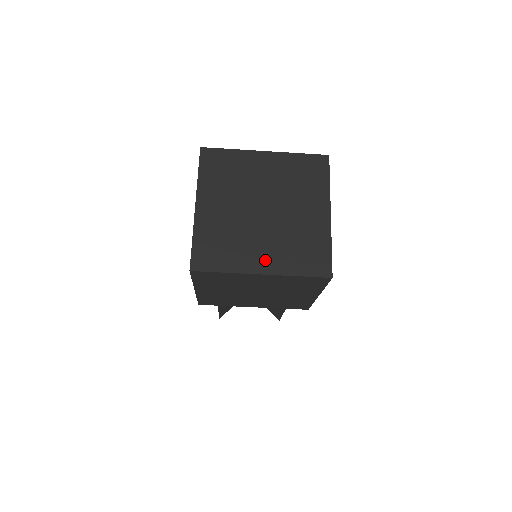
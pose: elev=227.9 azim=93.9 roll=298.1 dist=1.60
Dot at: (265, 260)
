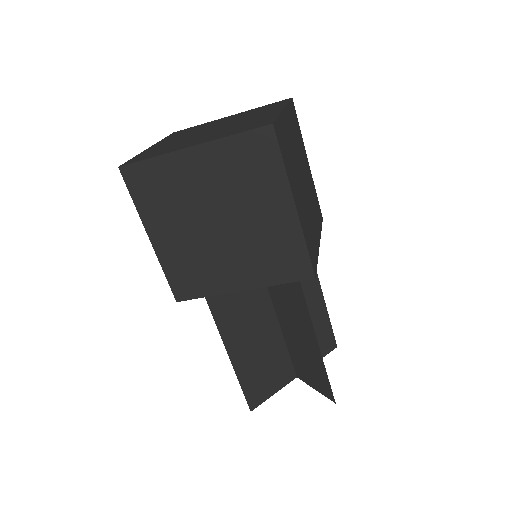
Dot at: (200, 141)
